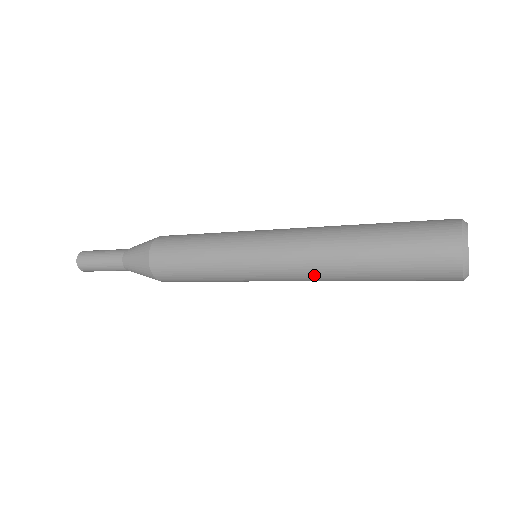
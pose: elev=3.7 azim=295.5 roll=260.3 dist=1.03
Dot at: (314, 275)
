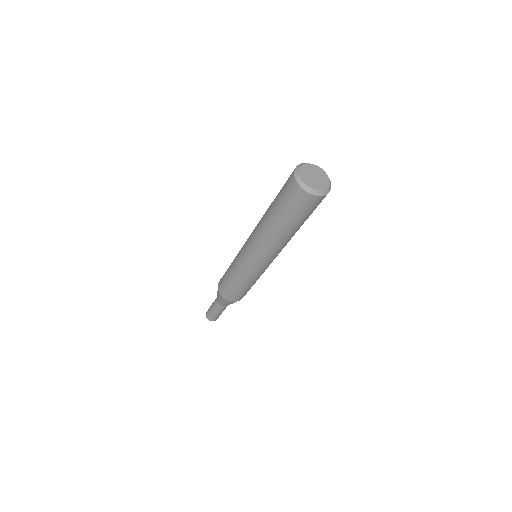
Dot at: (268, 246)
